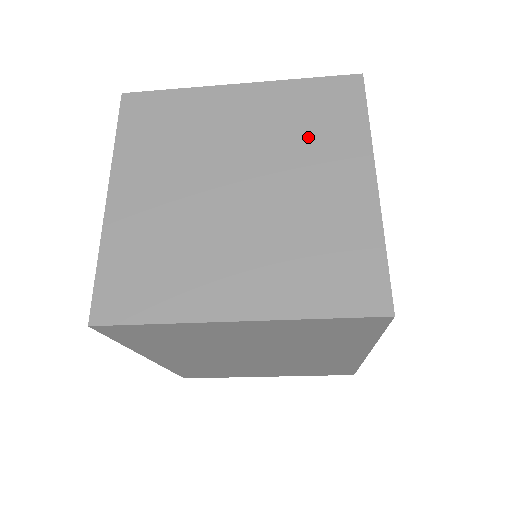
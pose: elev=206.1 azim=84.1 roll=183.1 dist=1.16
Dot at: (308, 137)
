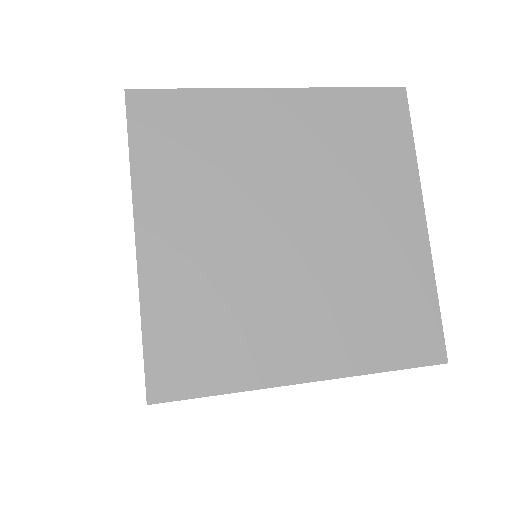
Dot at: (357, 166)
